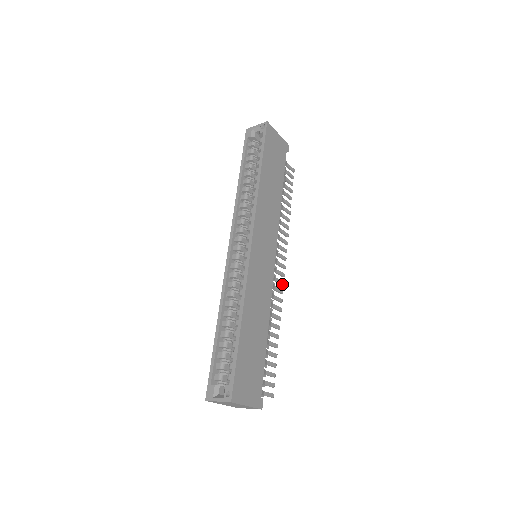
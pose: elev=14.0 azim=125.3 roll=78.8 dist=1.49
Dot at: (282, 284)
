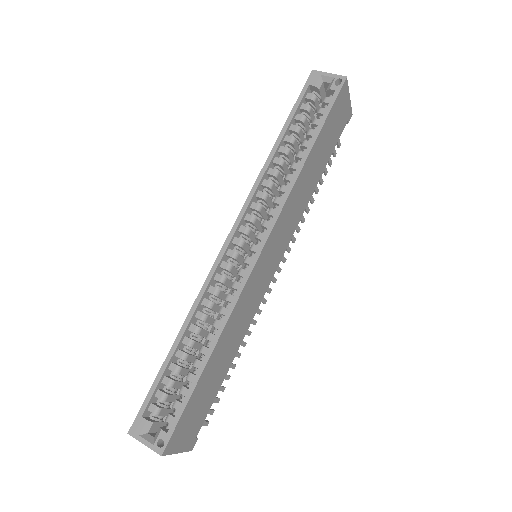
Dot at: (269, 292)
